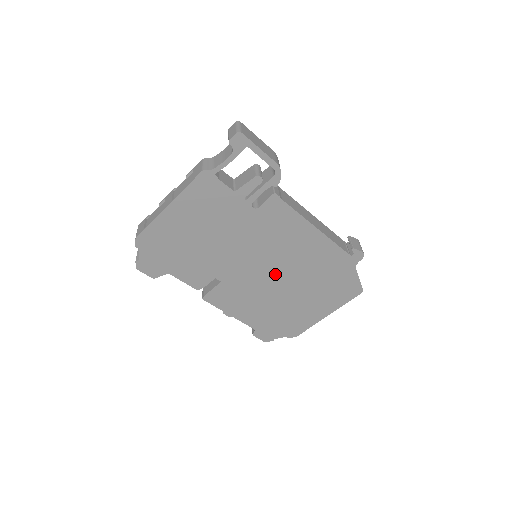
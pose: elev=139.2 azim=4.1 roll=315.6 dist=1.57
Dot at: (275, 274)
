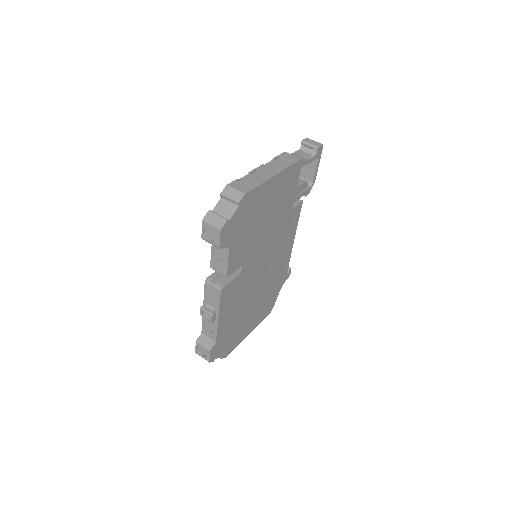
Dot at: (261, 277)
